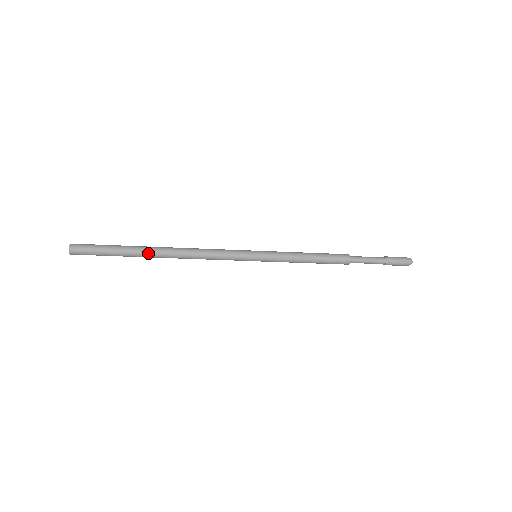
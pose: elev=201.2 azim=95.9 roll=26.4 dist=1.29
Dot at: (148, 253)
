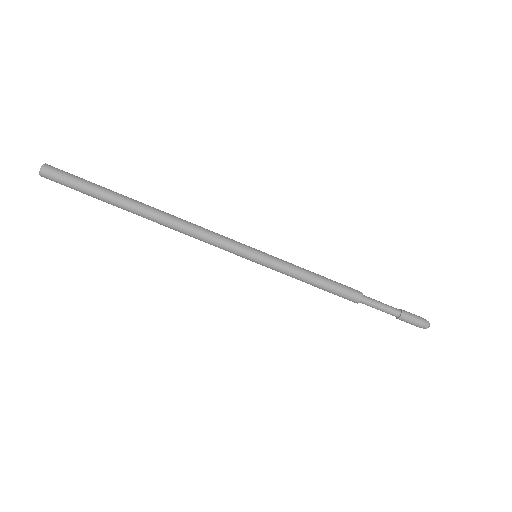
Dot at: (136, 201)
